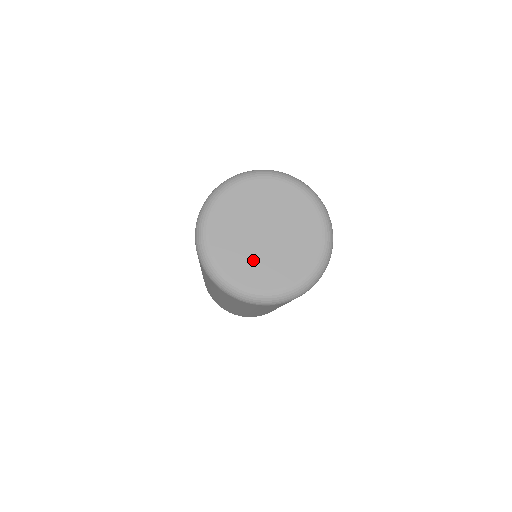
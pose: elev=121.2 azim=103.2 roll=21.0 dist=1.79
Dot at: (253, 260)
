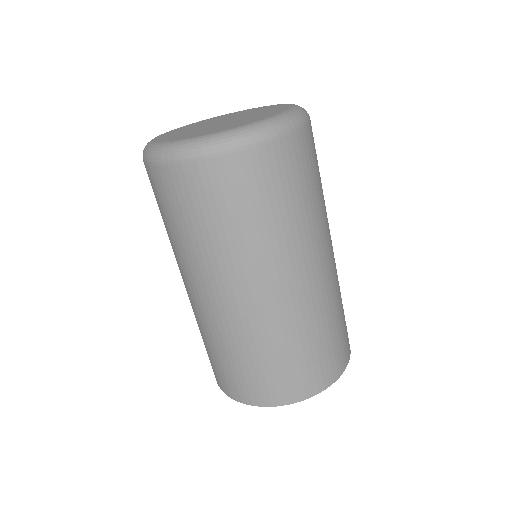
Dot at: (227, 125)
